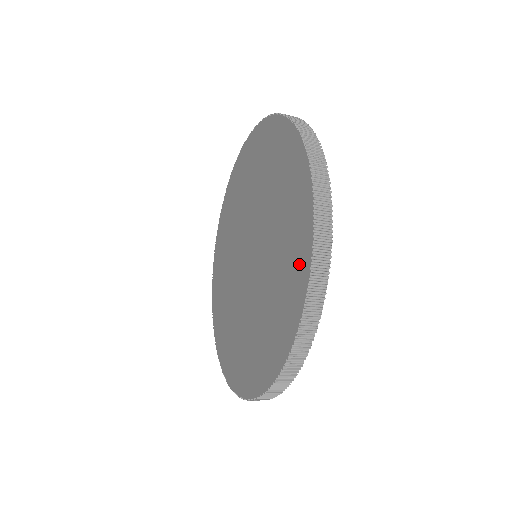
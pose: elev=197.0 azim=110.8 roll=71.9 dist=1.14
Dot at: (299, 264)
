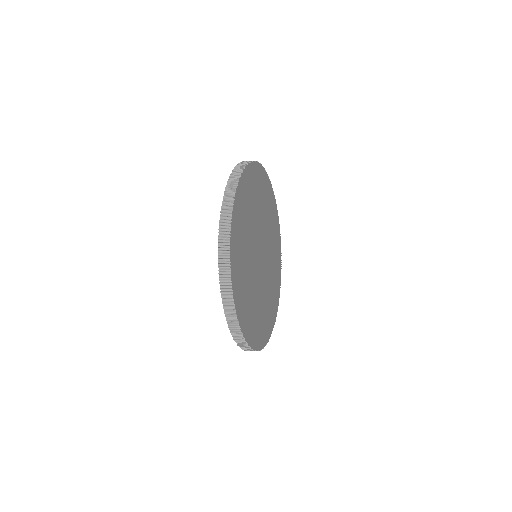
Dot at: occluded
